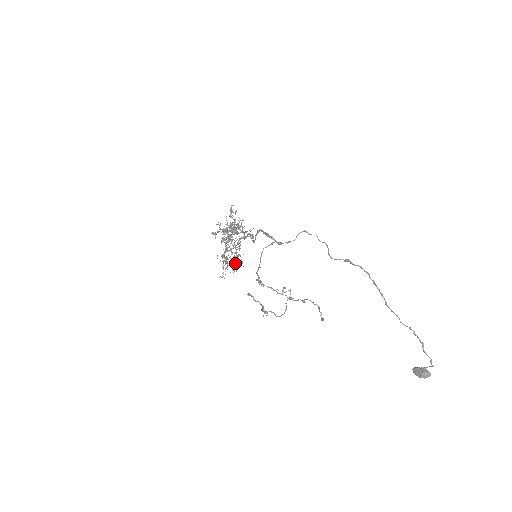
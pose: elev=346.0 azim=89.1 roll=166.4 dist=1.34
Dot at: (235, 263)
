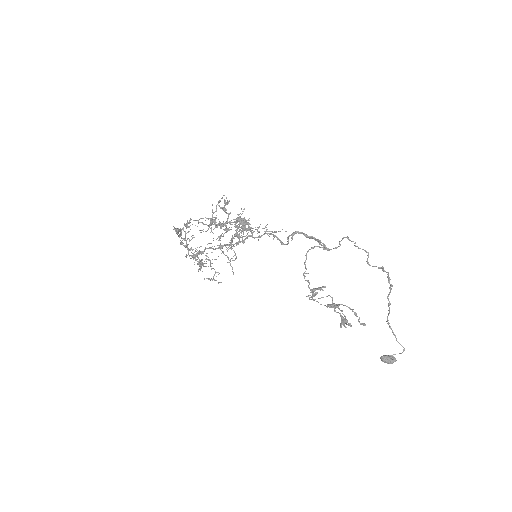
Dot at: (230, 263)
